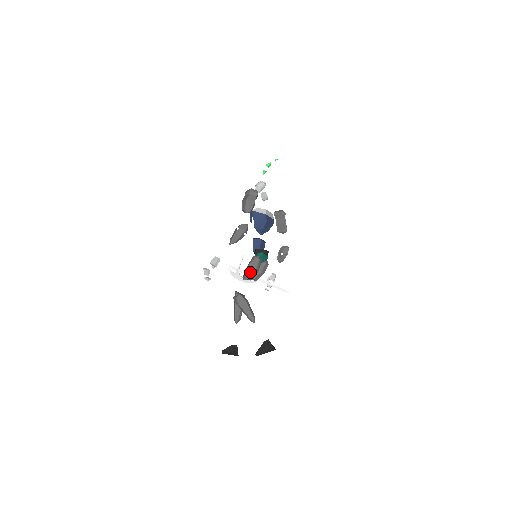
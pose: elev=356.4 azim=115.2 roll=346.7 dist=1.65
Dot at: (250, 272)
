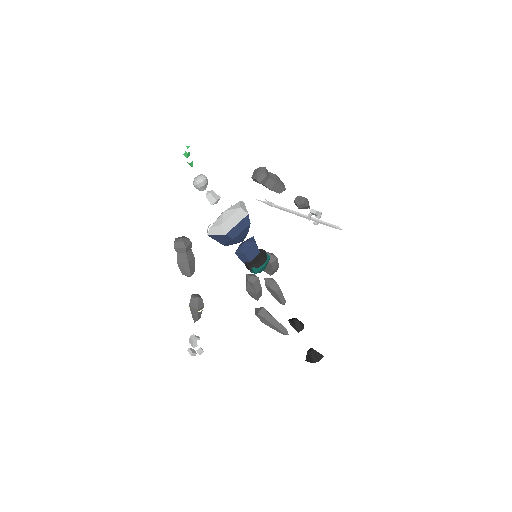
Dot at: (252, 295)
